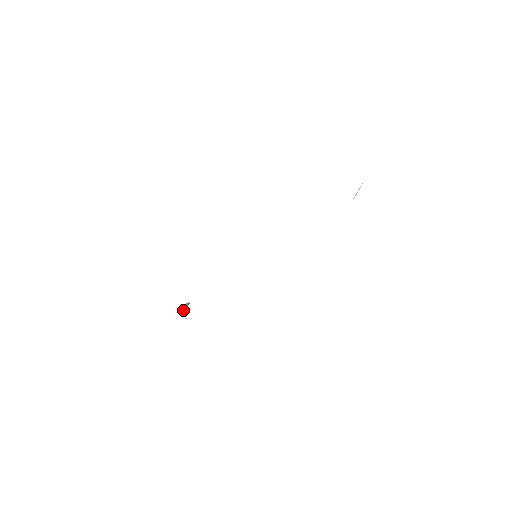
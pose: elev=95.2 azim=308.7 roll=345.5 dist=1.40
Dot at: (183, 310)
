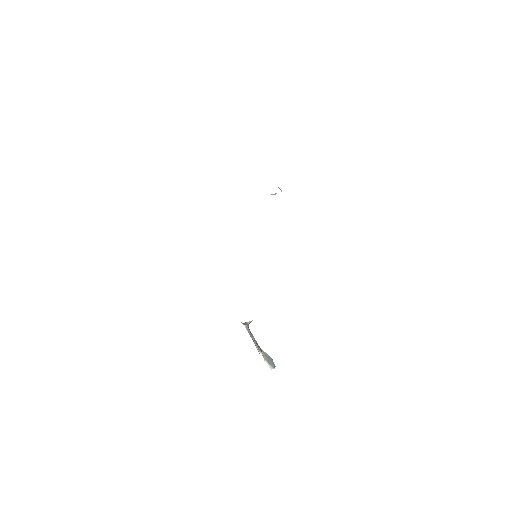
Dot at: occluded
